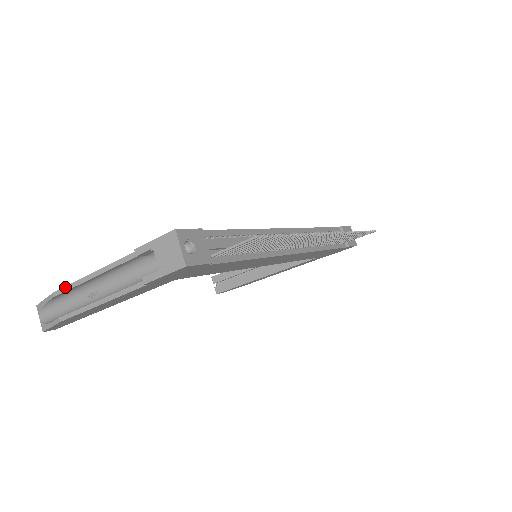
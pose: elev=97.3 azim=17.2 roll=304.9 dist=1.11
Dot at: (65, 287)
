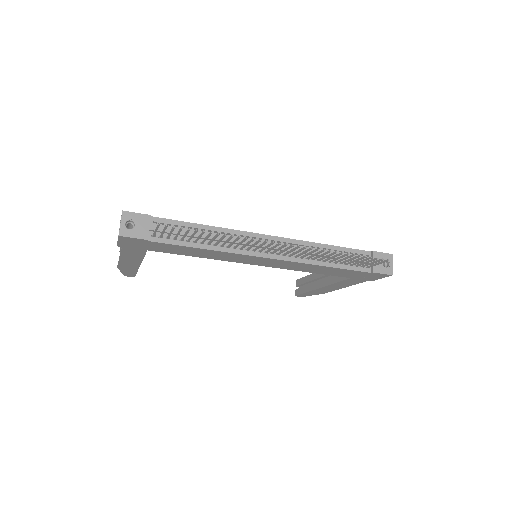
Dot at: occluded
